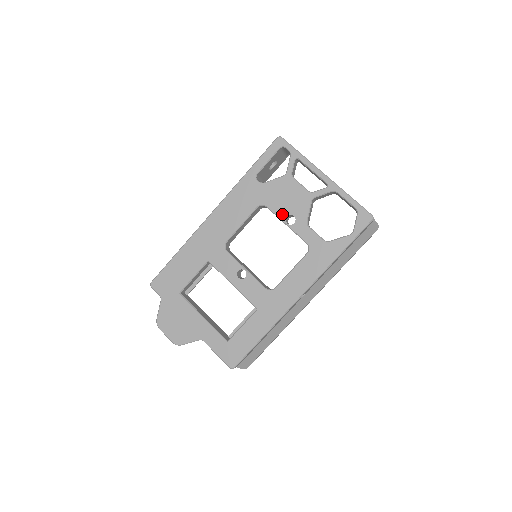
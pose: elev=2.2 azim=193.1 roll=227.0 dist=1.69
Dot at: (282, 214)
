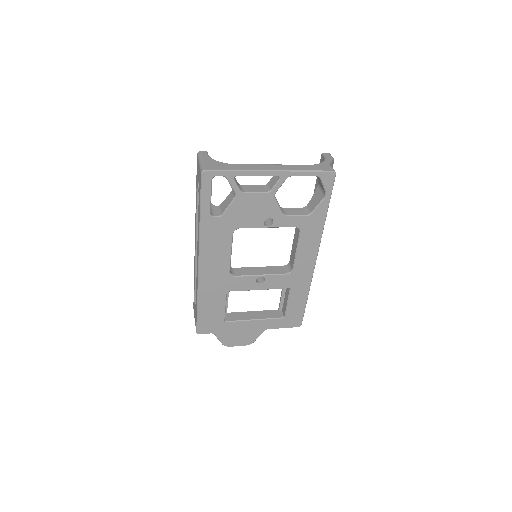
Dot at: (258, 224)
